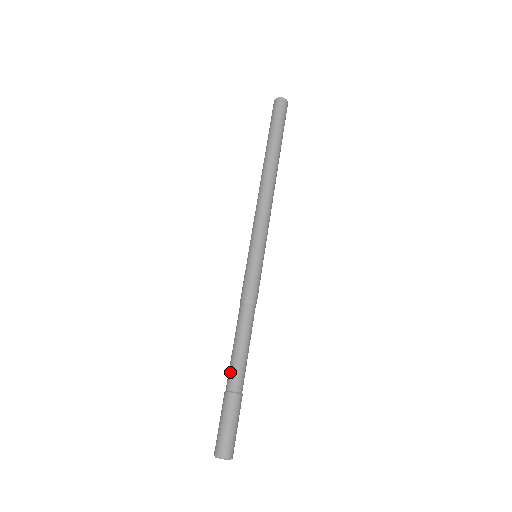
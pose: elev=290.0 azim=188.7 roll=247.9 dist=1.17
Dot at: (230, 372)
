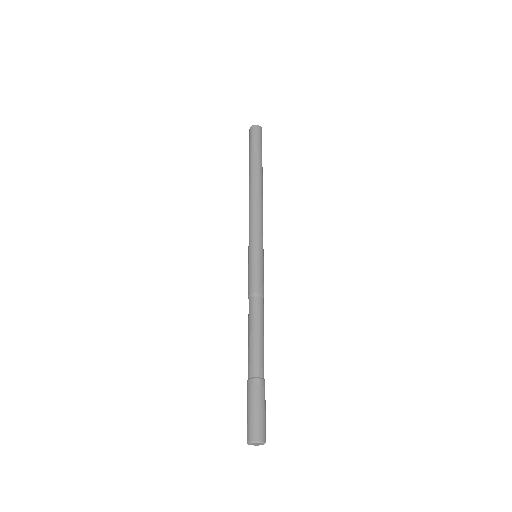
Dot at: (255, 359)
